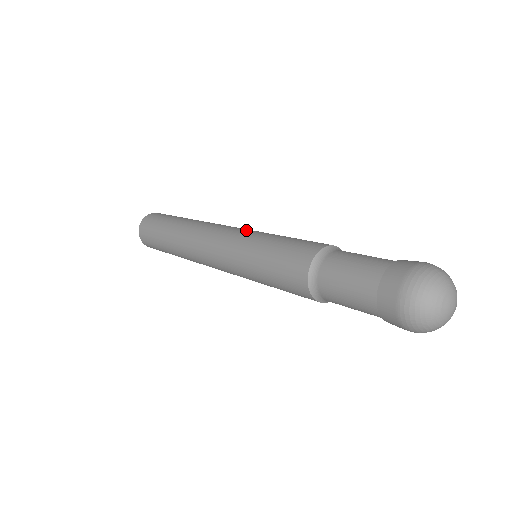
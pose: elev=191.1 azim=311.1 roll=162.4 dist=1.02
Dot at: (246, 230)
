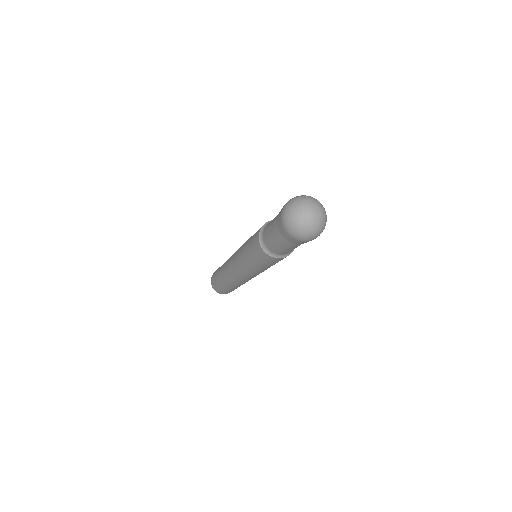
Dot at: occluded
